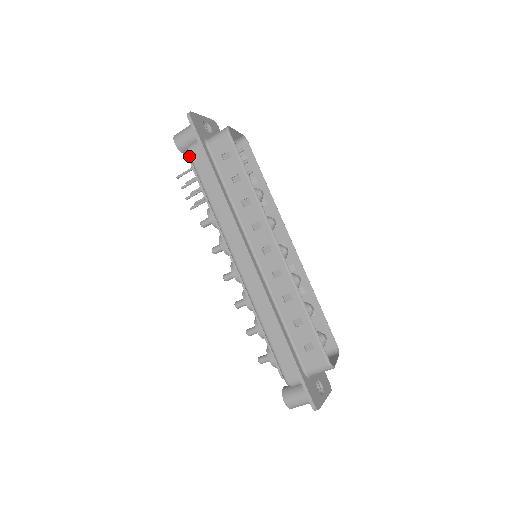
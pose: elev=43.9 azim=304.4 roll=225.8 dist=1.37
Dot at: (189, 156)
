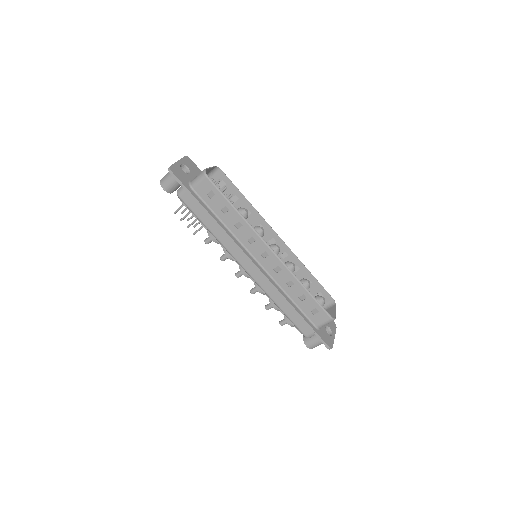
Dot at: (181, 200)
